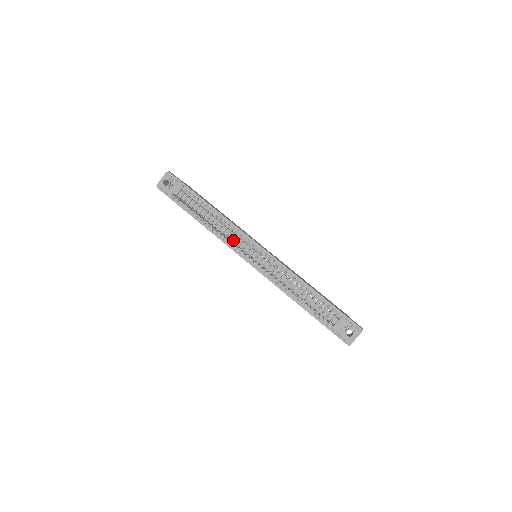
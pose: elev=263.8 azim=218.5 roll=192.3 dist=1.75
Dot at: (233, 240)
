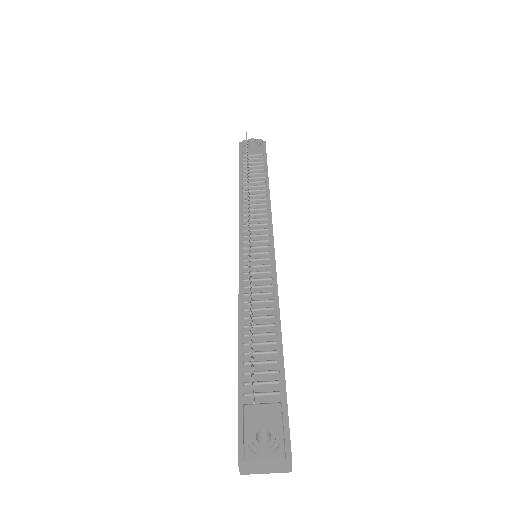
Dot at: (252, 218)
